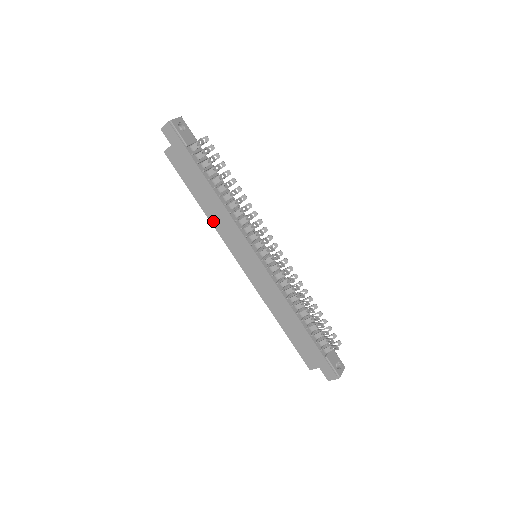
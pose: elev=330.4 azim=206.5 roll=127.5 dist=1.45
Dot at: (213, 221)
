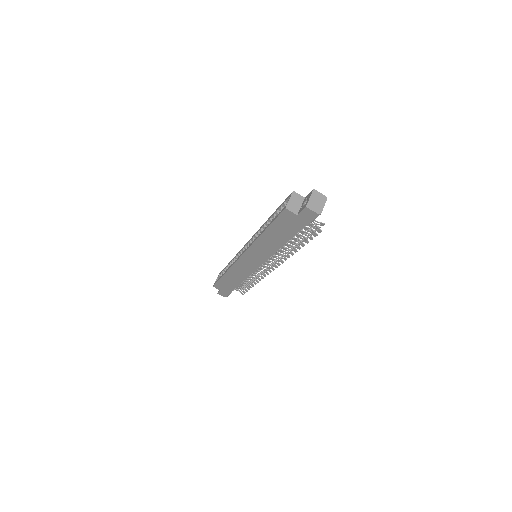
Dot at: (258, 242)
